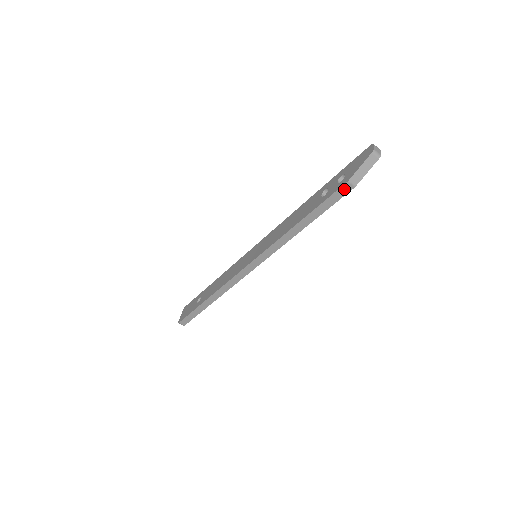
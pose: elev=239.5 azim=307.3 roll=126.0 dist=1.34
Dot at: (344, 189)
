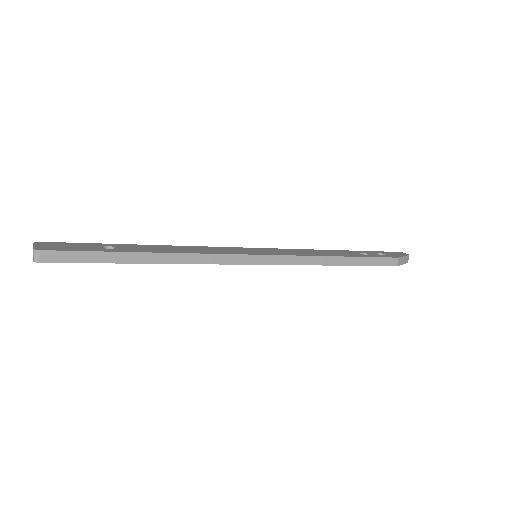
Dot at: (391, 261)
